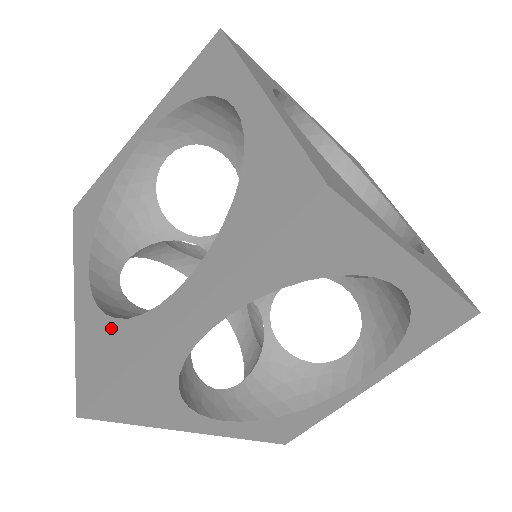
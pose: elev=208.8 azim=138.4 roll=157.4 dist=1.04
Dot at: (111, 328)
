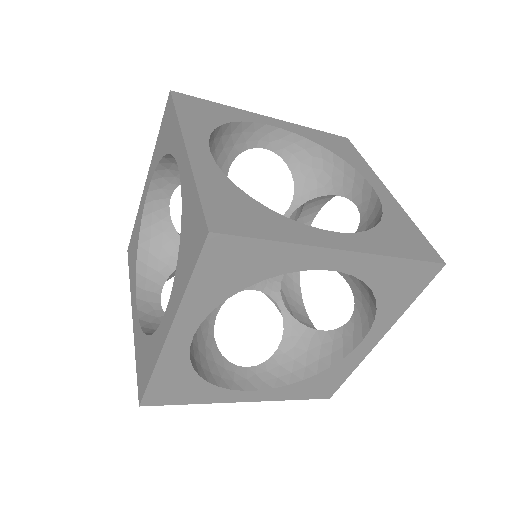
Dot at: (146, 343)
